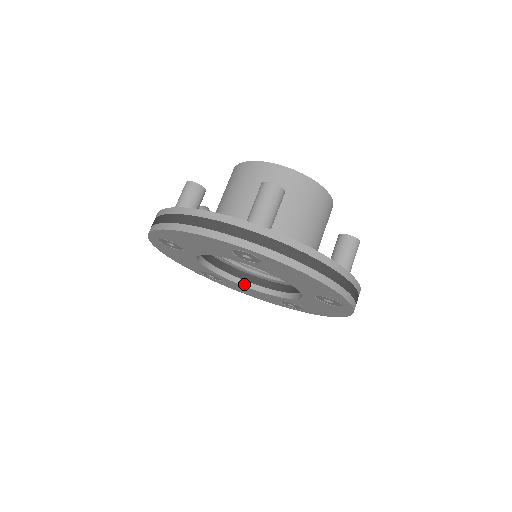
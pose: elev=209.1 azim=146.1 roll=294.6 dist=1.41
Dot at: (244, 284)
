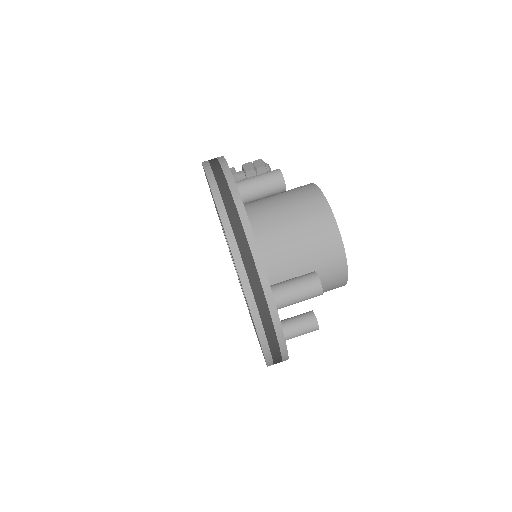
Dot at: occluded
